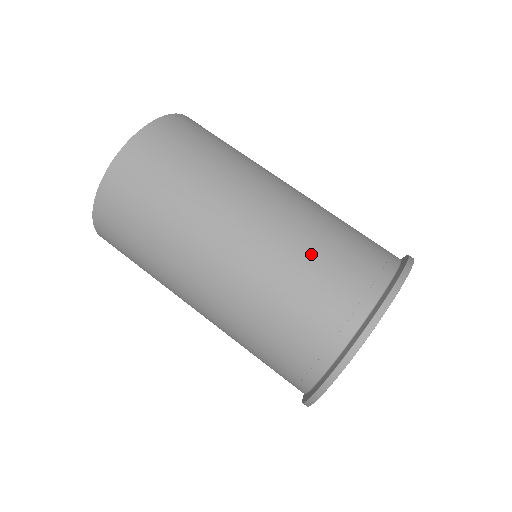
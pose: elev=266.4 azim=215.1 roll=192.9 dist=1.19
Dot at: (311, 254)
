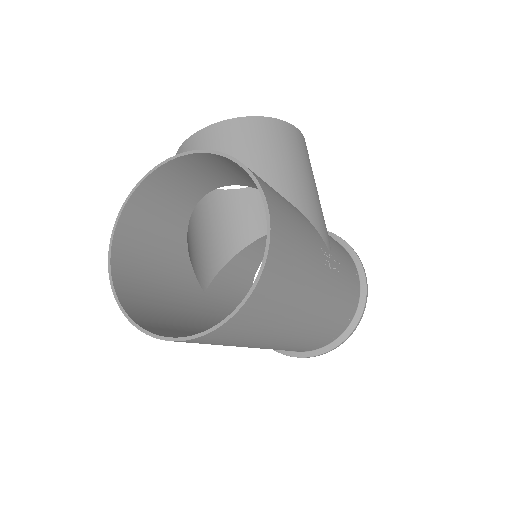
Dot at: (319, 336)
